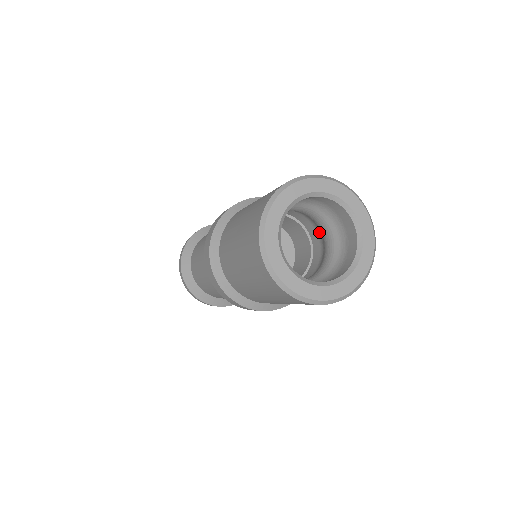
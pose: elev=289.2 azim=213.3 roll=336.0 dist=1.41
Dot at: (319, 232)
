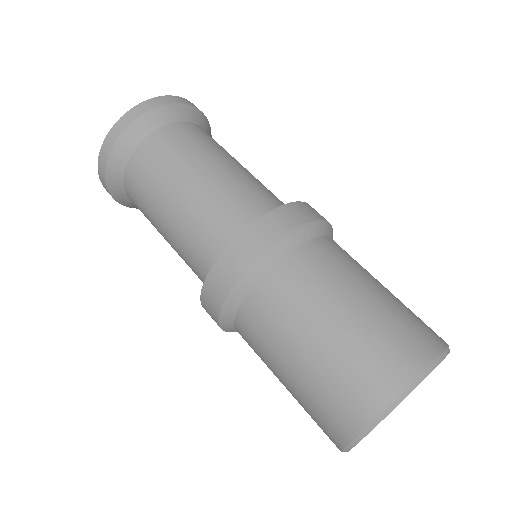
Dot at: occluded
